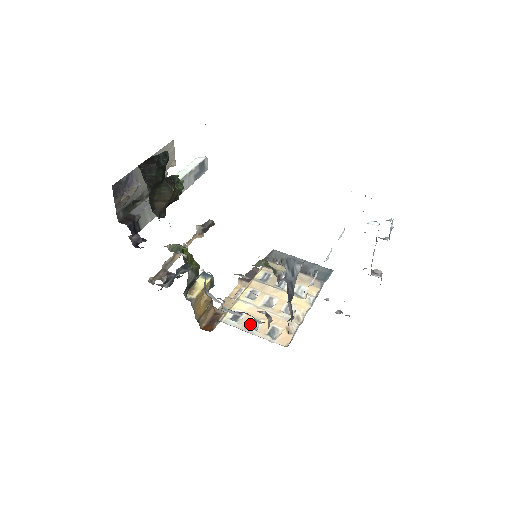
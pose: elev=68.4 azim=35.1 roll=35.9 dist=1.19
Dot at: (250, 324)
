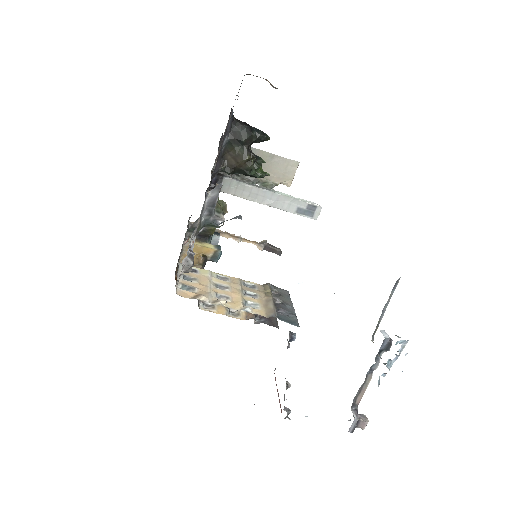
Dot at: (188, 276)
